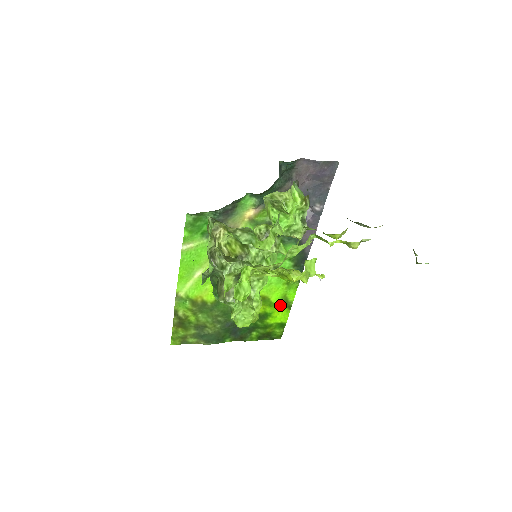
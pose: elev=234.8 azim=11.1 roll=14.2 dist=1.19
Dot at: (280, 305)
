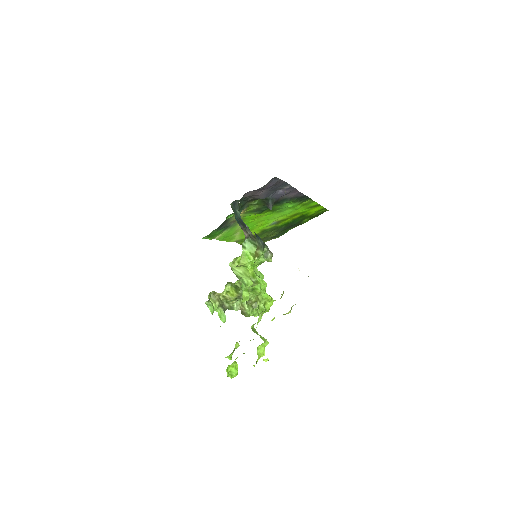
Dot at: (310, 209)
